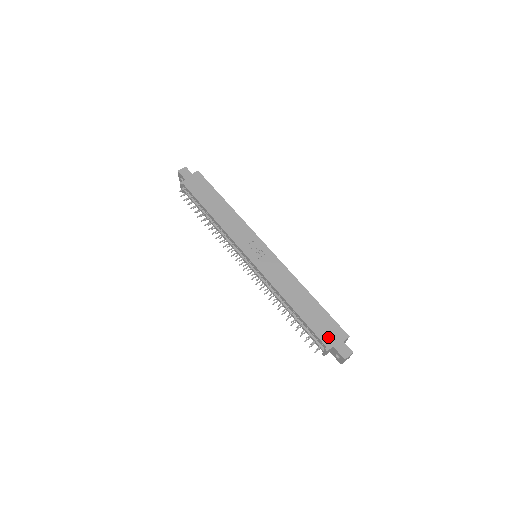
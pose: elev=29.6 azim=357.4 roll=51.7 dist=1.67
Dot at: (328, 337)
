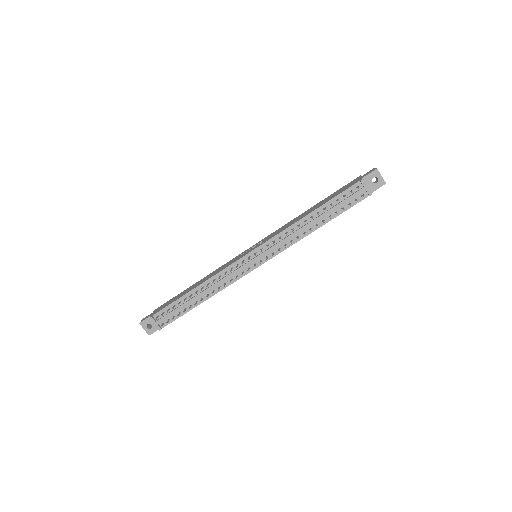
Dot at: (352, 184)
